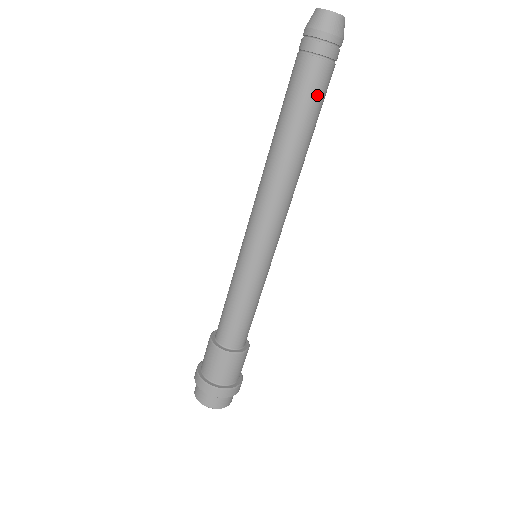
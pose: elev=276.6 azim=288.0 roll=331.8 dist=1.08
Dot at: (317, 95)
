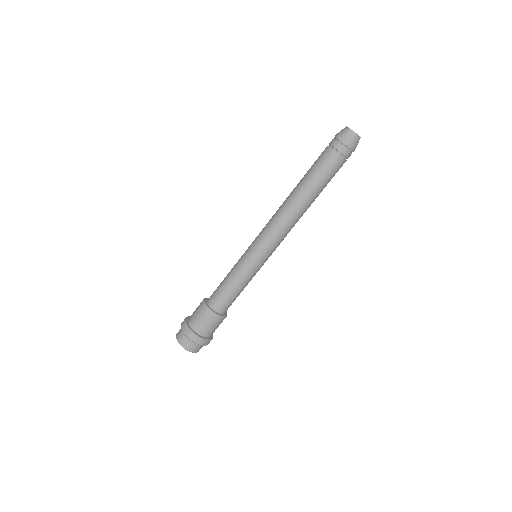
Dot at: (331, 174)
